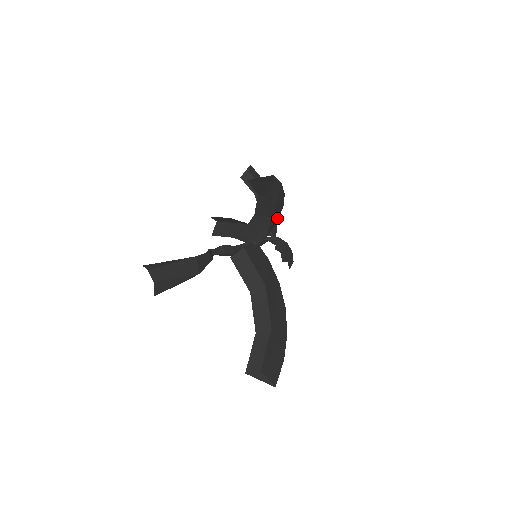
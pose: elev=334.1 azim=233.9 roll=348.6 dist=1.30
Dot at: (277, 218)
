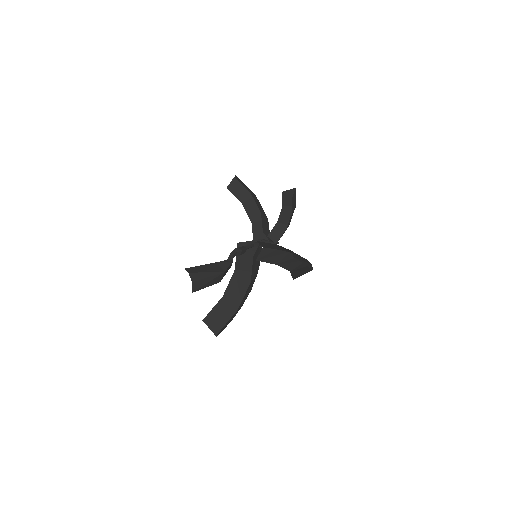
Dot at: (289, 256)
